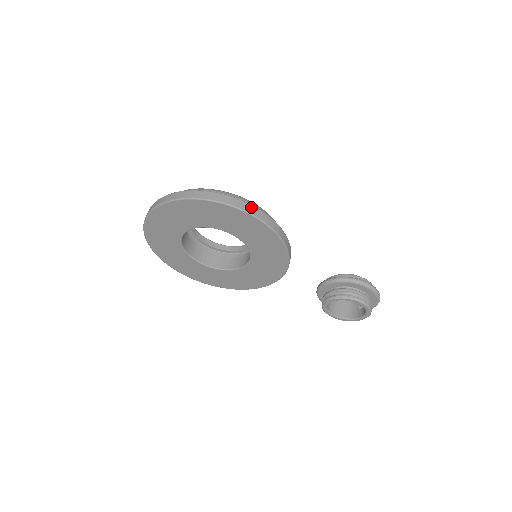
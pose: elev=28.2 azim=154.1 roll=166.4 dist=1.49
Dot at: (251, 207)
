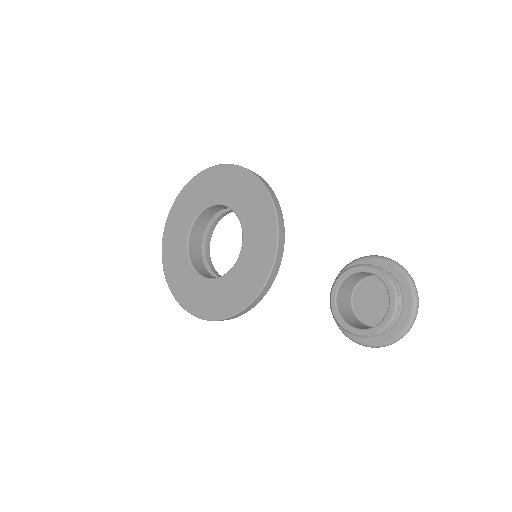
Dot at: occluded
